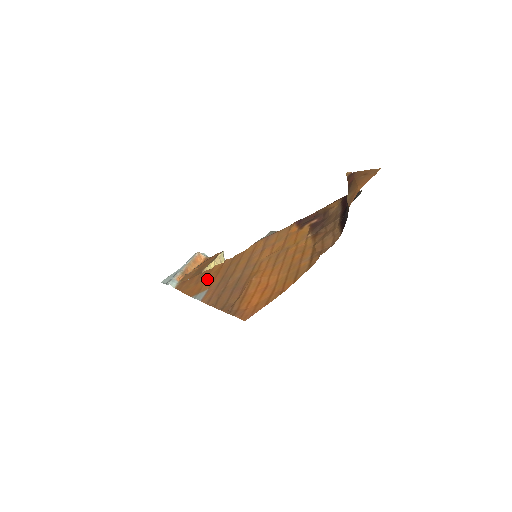
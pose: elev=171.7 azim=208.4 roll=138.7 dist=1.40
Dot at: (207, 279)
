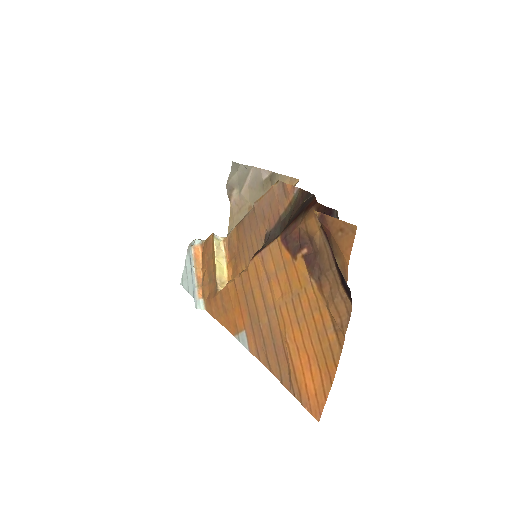
Dot at: (233, 310)
